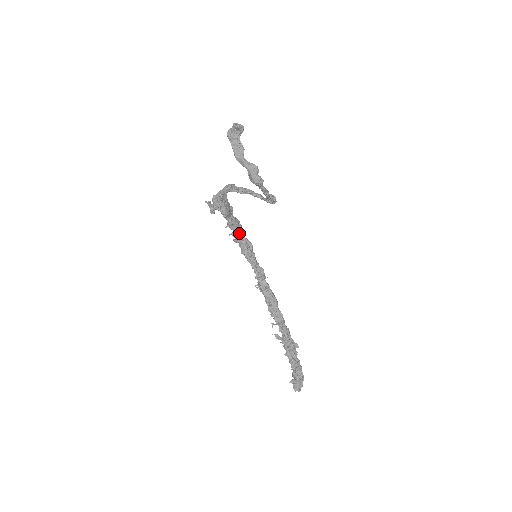
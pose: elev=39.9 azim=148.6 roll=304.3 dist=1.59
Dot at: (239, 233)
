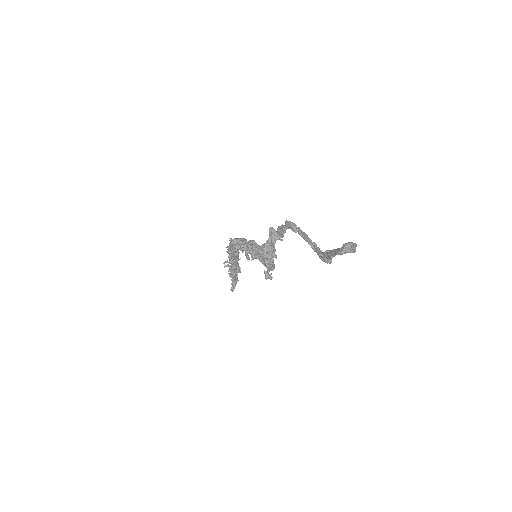
Dot at: occluded
